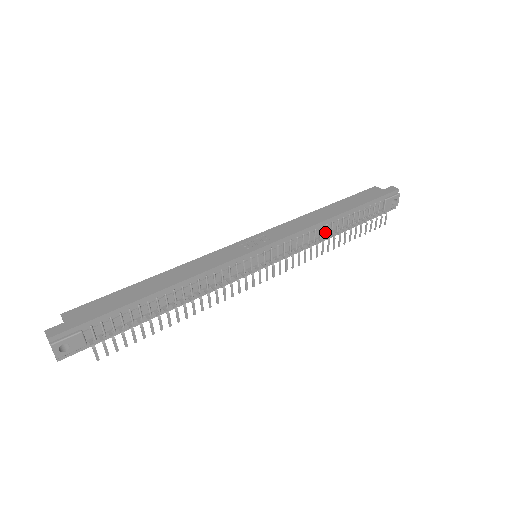
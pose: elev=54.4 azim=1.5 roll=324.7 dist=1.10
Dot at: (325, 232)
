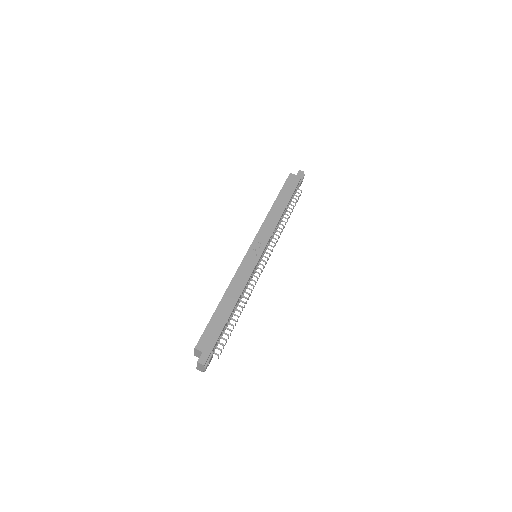
Dot at: (280, 221)
